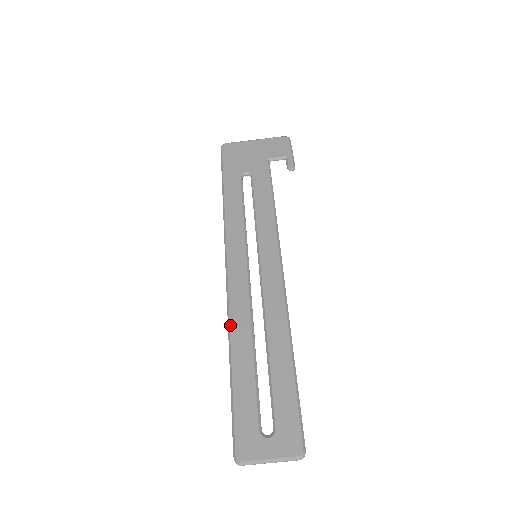
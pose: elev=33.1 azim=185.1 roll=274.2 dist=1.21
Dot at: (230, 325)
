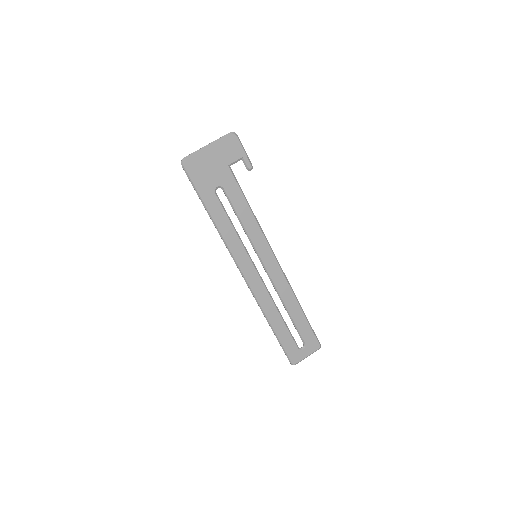
Dot at: (262, 308)
